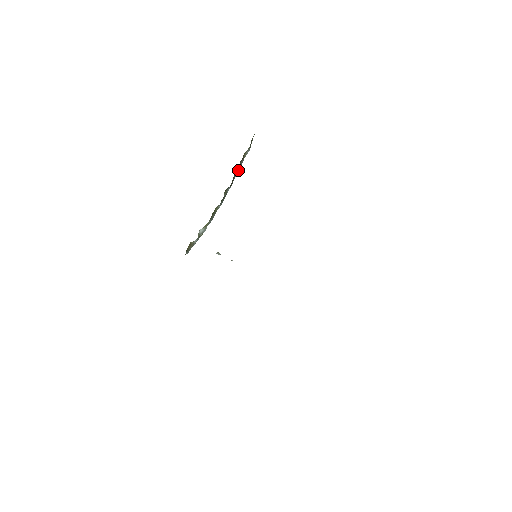
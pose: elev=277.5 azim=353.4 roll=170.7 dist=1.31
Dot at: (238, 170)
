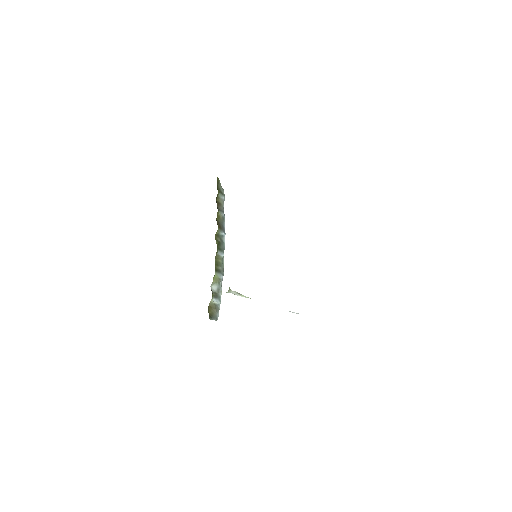
Dot at: (222, 217)
